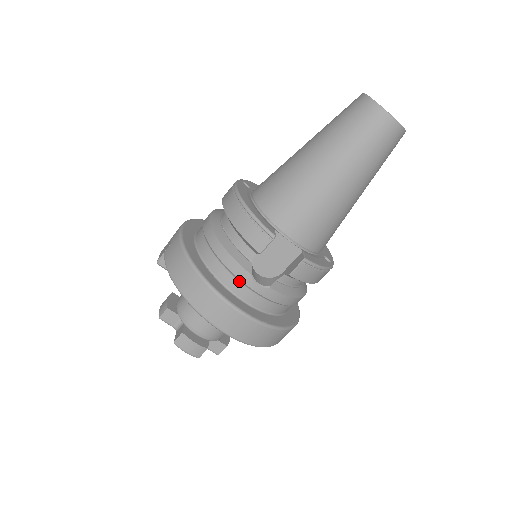
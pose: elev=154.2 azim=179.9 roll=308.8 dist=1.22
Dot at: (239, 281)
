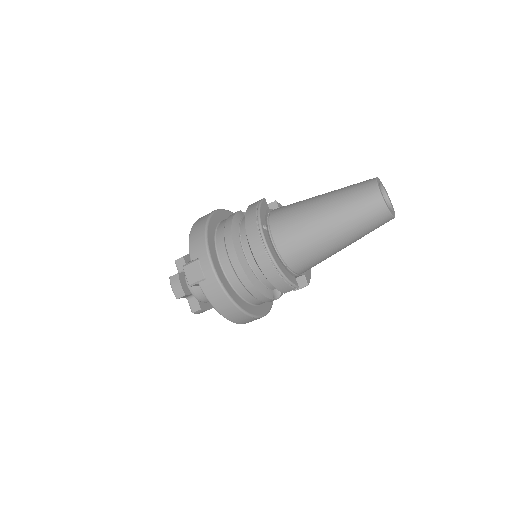
Dot at: (263, 301)
